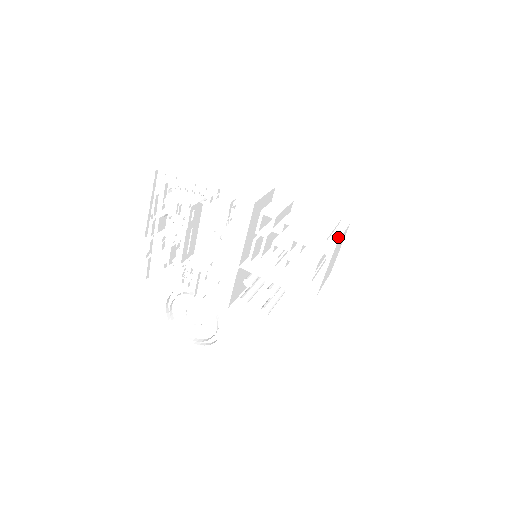
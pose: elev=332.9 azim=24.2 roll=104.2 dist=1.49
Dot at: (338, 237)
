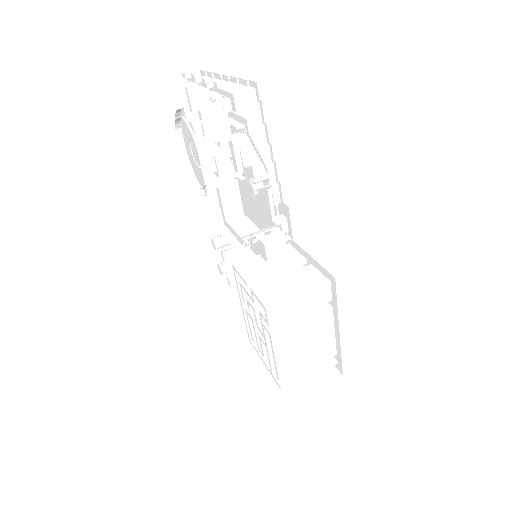
Dot at: (293, 382)
